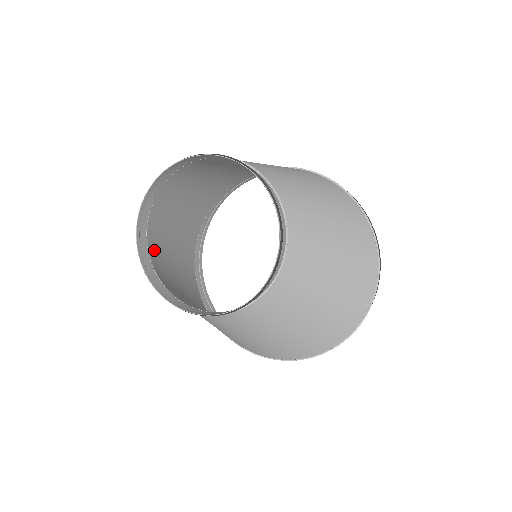
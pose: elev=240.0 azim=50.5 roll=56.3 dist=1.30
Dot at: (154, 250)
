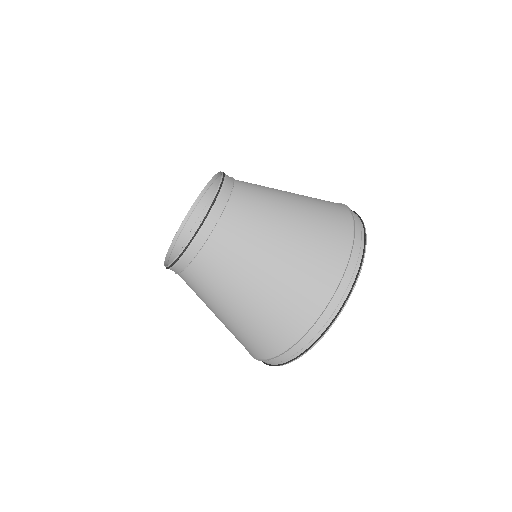
Dot at: occluded
